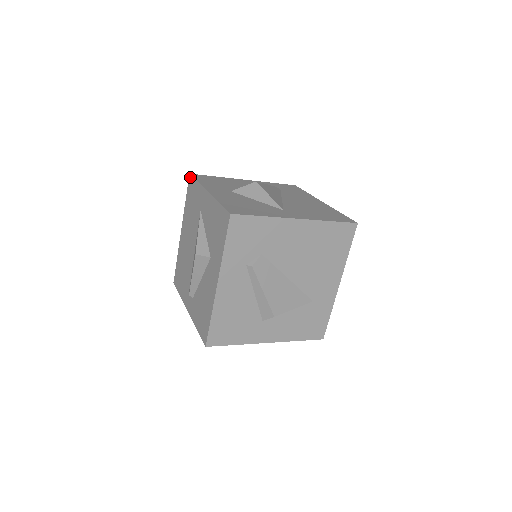
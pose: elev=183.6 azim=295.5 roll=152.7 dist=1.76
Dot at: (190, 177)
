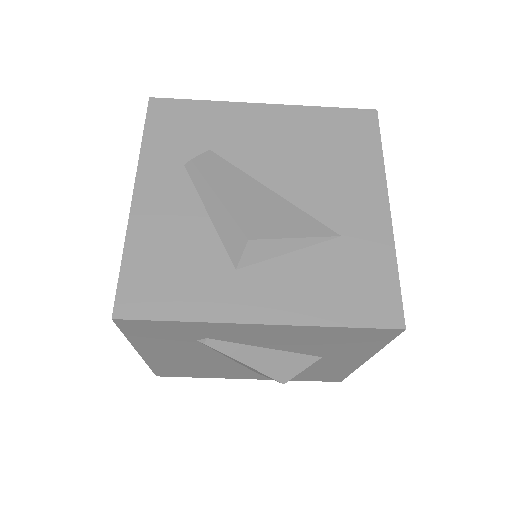
Dot at: occluded
